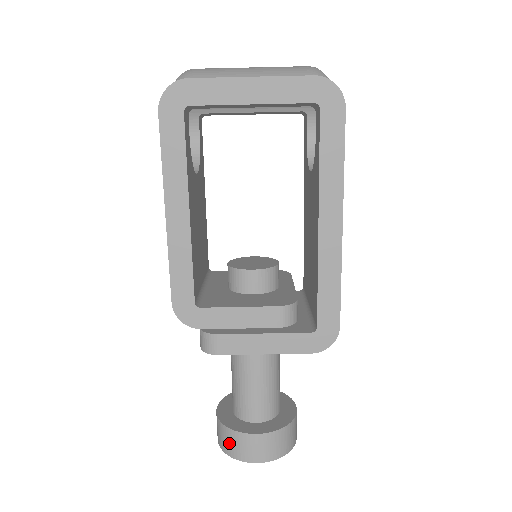
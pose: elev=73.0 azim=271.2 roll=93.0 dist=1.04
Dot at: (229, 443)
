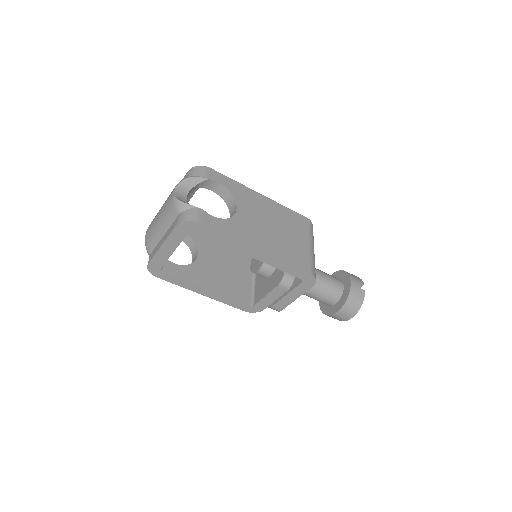
Dot at: occluded
